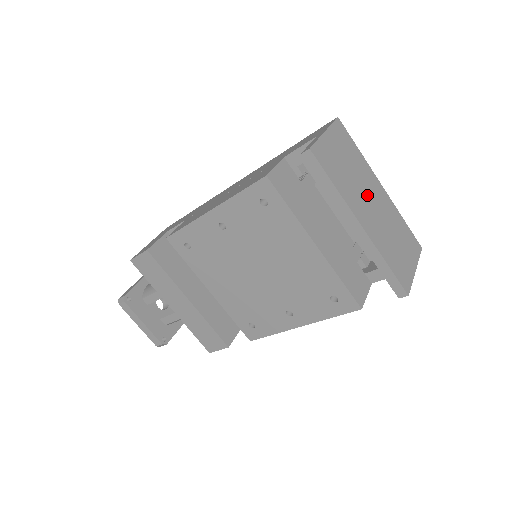
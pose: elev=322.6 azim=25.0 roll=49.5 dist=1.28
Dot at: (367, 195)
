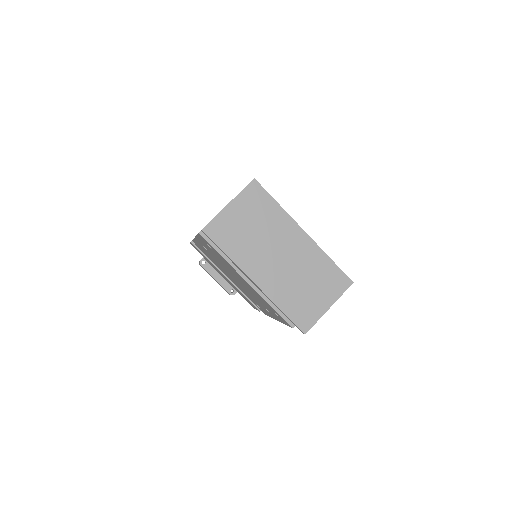
Dot at: (274, 250)
